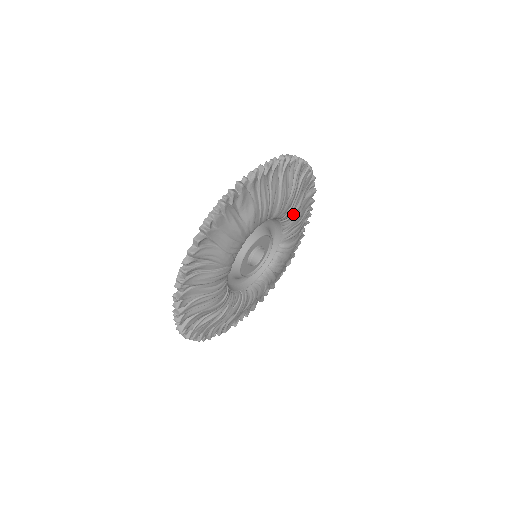
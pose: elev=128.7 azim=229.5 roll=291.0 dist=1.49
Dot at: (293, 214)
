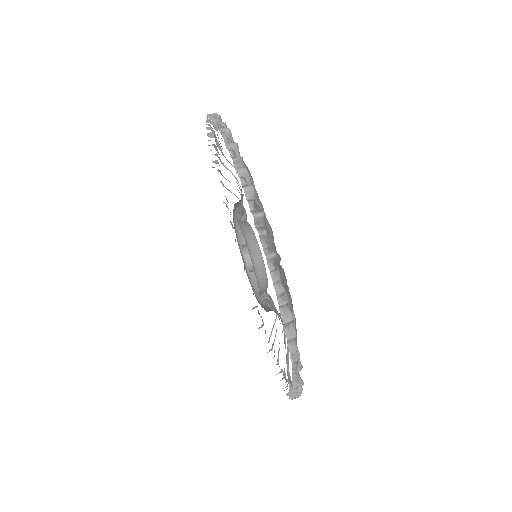
Dot at: occluded
